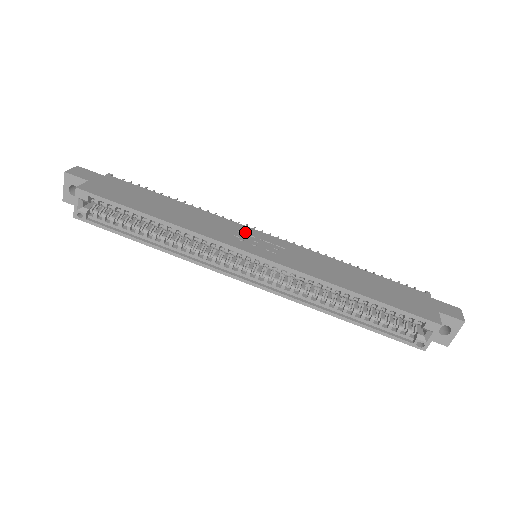
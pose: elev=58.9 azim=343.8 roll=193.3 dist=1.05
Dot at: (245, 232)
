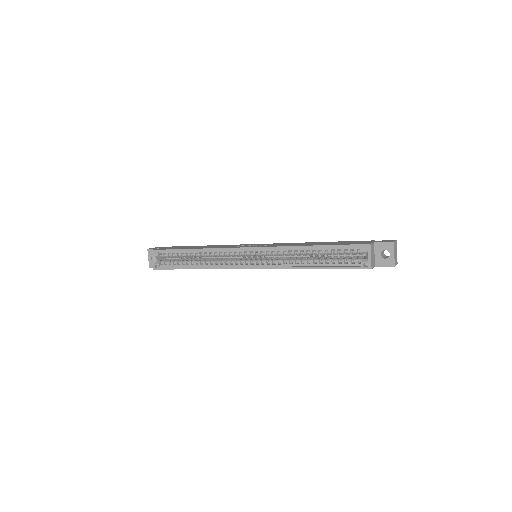
Dot at: occluded
